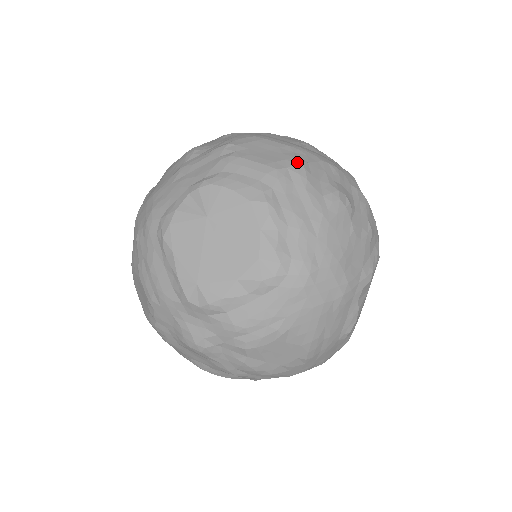
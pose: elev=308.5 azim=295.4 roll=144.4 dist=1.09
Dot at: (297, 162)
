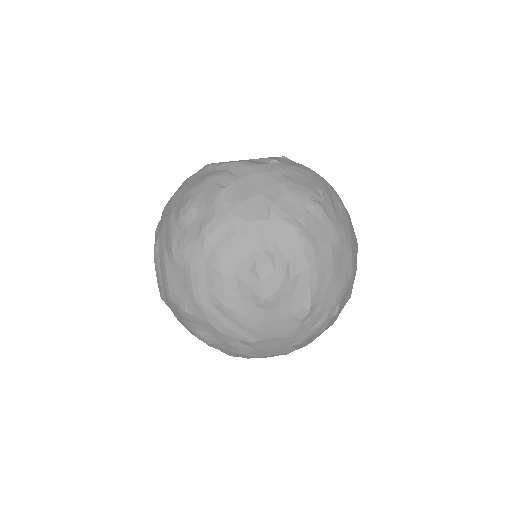
Dot at: (182, 308)
